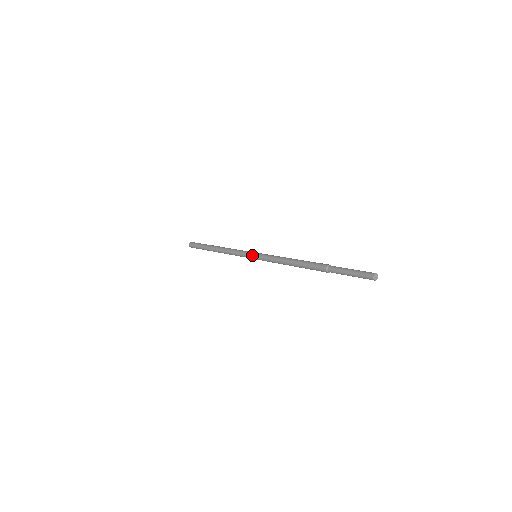
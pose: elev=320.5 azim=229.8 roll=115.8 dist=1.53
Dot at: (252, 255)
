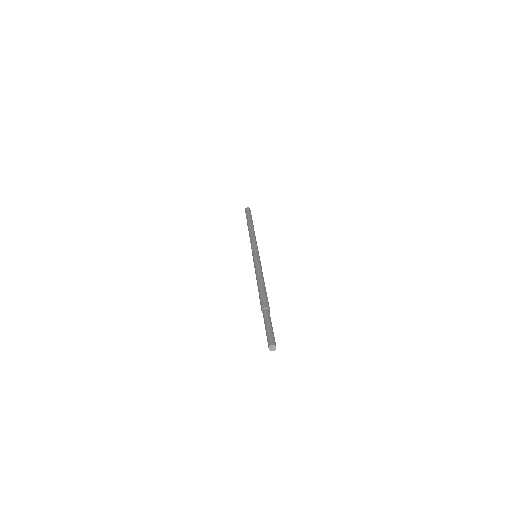
Dot at: (253, 253)
